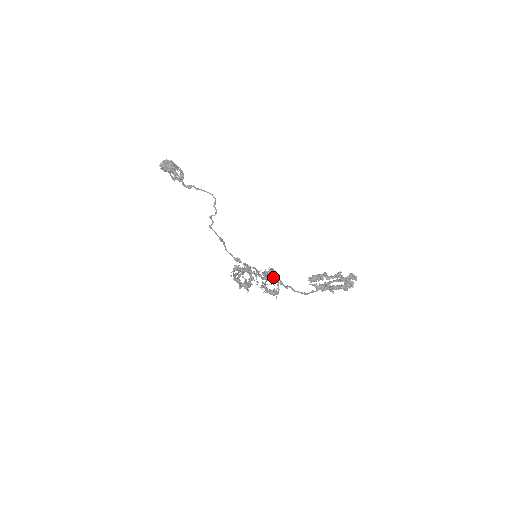
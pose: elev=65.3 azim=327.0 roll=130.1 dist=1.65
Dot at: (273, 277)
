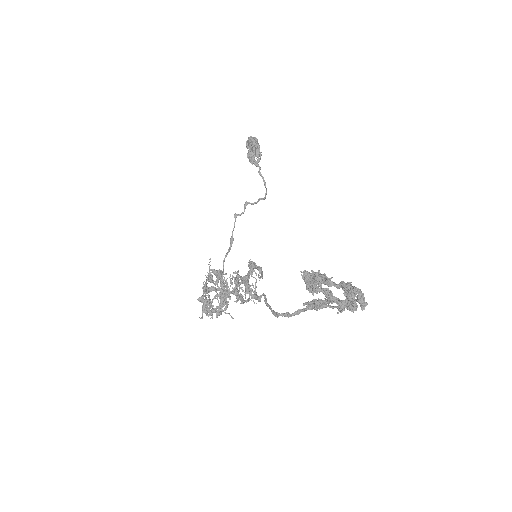
Dot at: occluded
